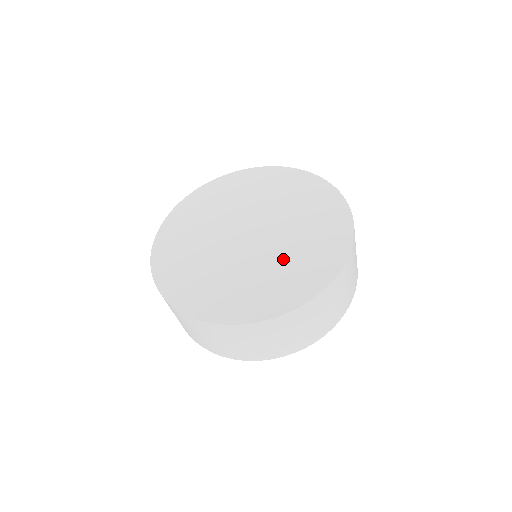
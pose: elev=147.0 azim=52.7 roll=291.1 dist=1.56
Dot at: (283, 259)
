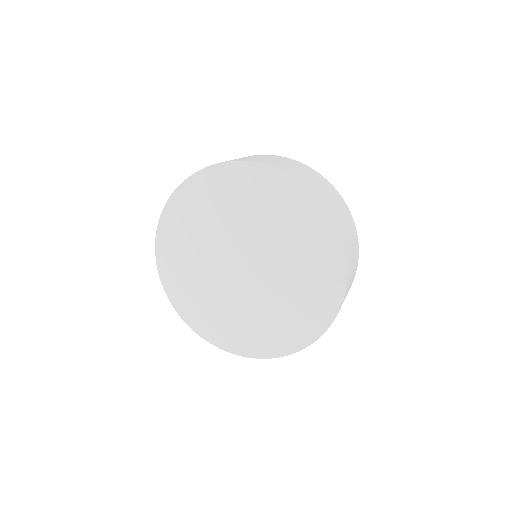
Dot at: (264, 311)
